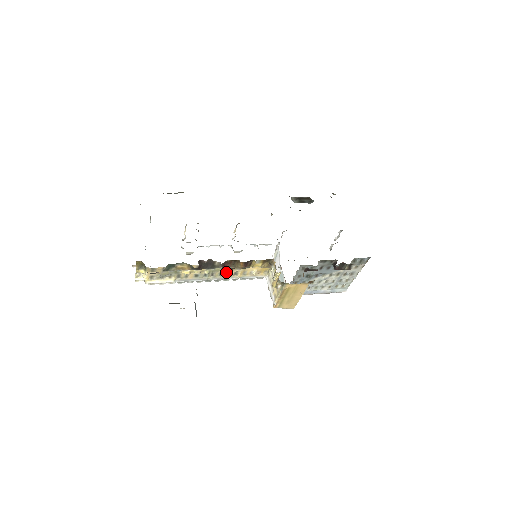
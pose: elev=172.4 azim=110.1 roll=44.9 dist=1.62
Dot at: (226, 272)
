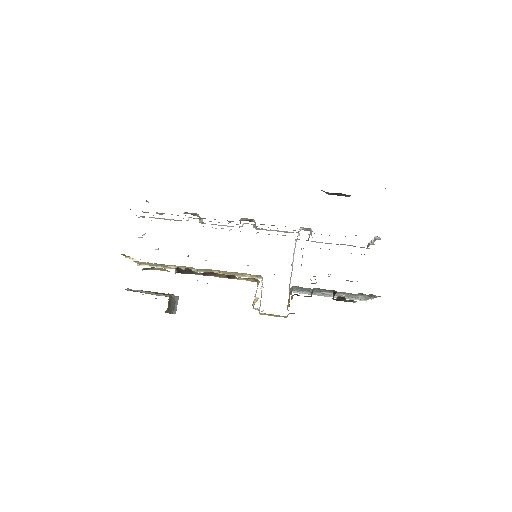
Dot at: (215, 272)
